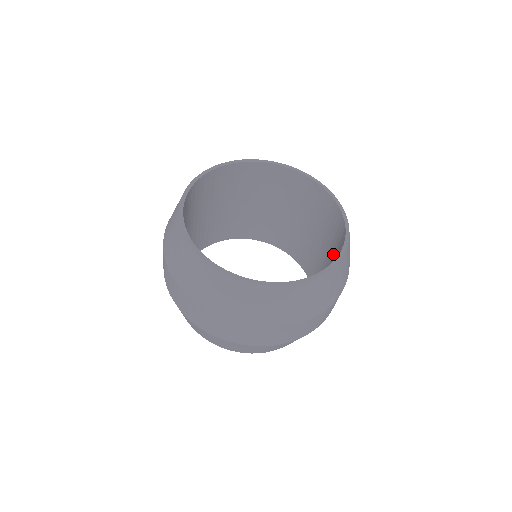
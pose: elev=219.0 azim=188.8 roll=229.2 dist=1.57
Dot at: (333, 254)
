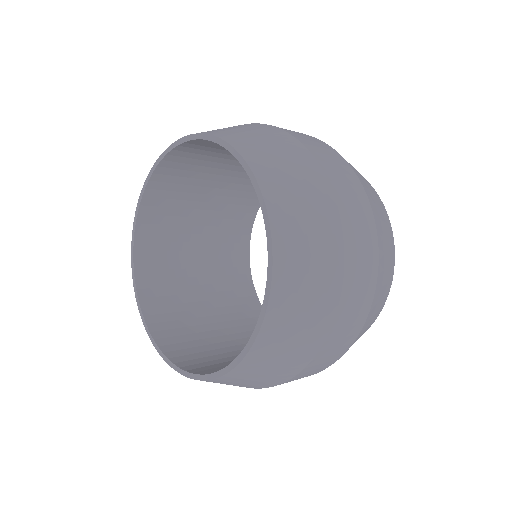
Dot at: occluded
